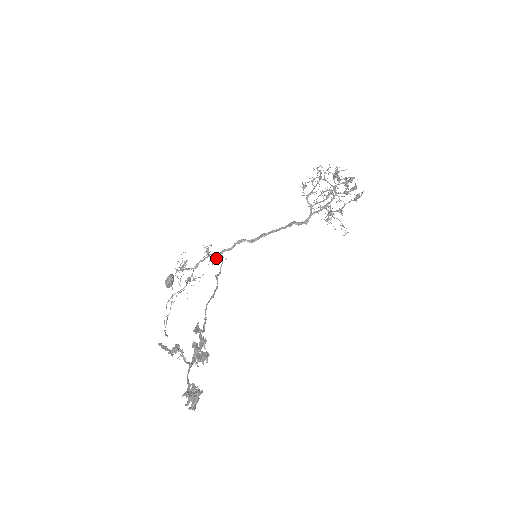
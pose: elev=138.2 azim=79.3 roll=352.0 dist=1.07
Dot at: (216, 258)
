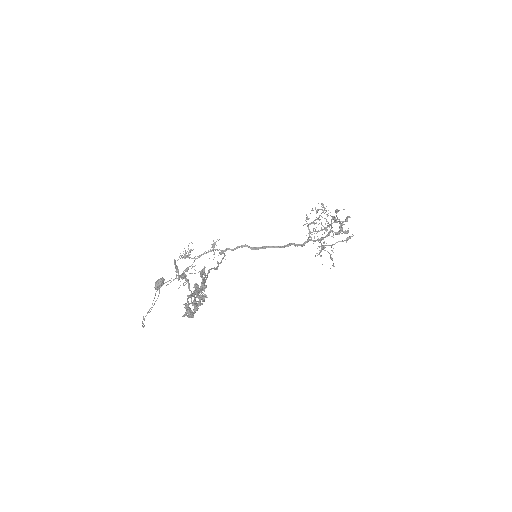
Dot at: (219, 253)
